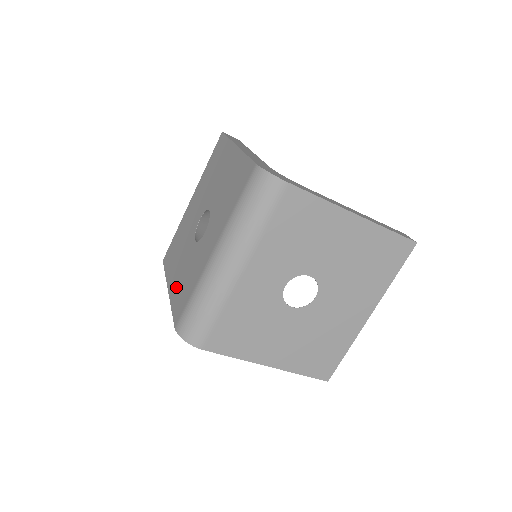
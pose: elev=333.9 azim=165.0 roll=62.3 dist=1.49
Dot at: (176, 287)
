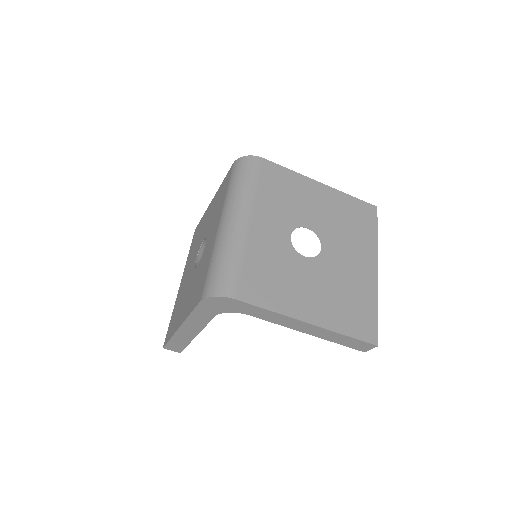
Dot at: (189, 304)
